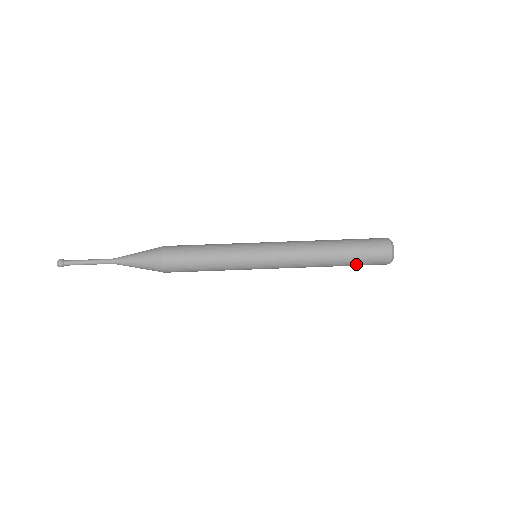
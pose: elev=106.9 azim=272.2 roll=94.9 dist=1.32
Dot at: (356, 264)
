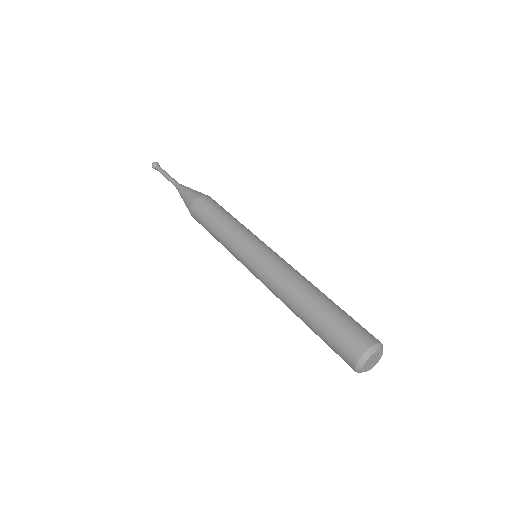
Dot at: (322, 339)
